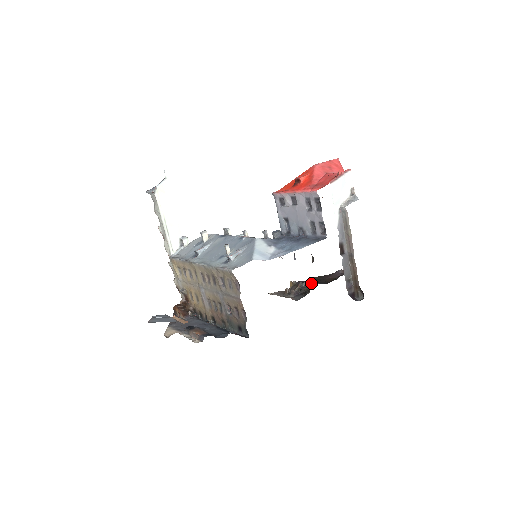
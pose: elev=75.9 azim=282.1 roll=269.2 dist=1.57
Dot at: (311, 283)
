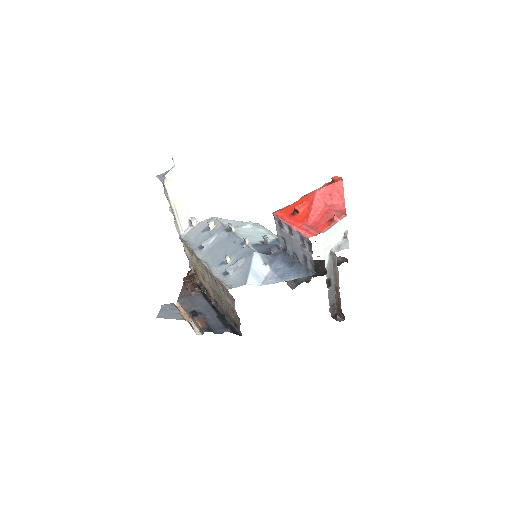
Dot at: occluded
